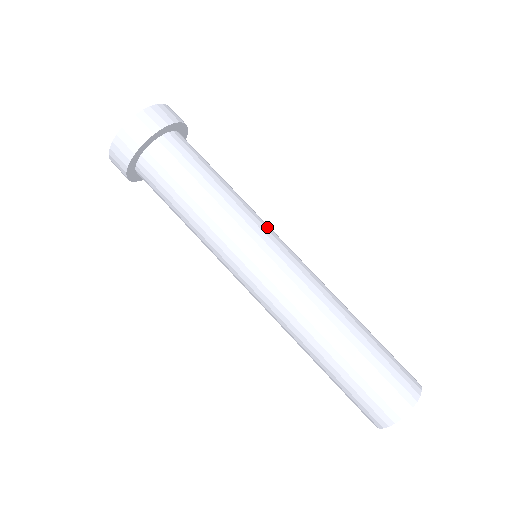
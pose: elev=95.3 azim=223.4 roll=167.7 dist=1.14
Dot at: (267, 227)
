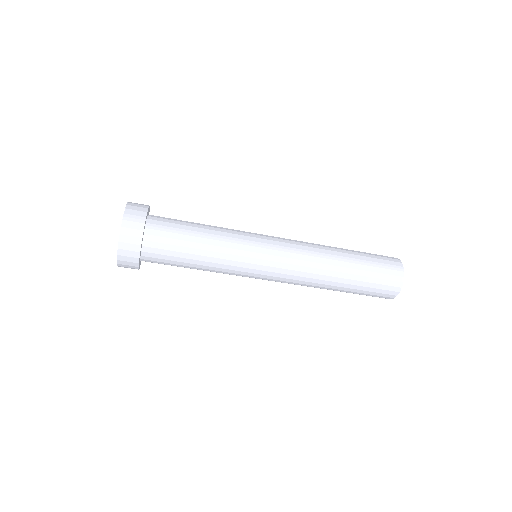
Dot at: (252, 249)
